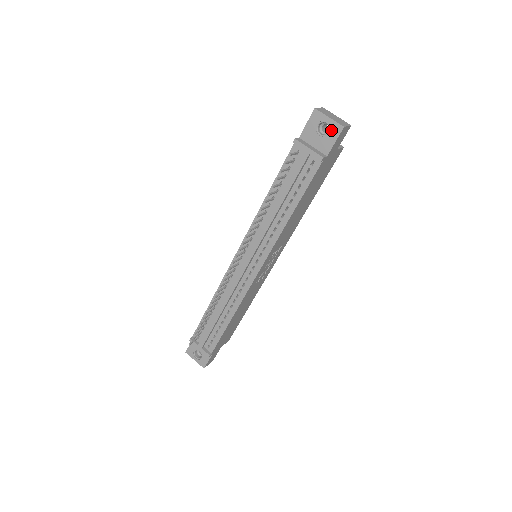
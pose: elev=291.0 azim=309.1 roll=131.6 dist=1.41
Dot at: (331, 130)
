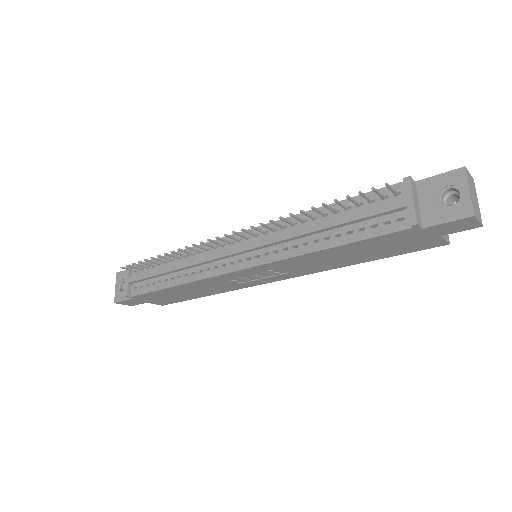
Dot at: (457, 206)
